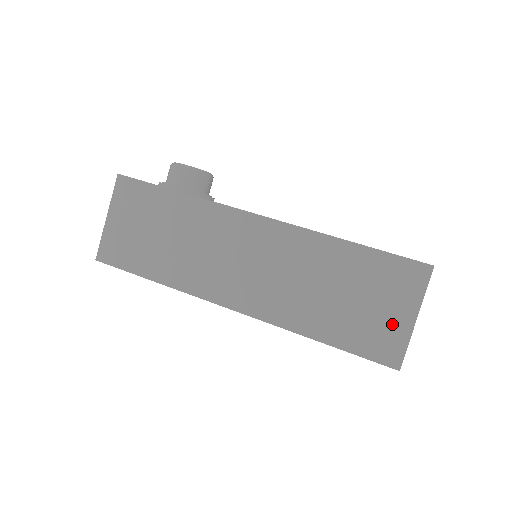
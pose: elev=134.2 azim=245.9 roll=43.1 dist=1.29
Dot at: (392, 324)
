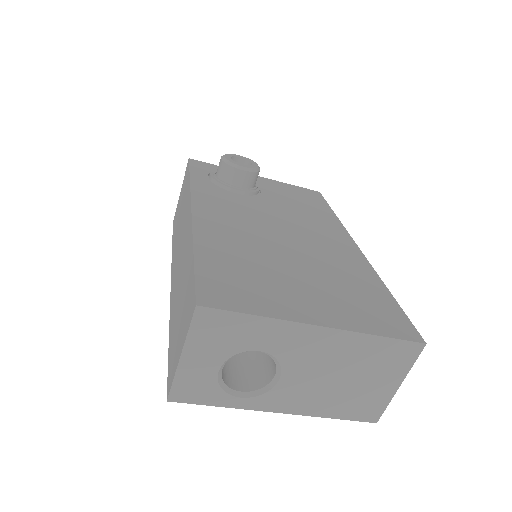
Dot at: (177, 351)
